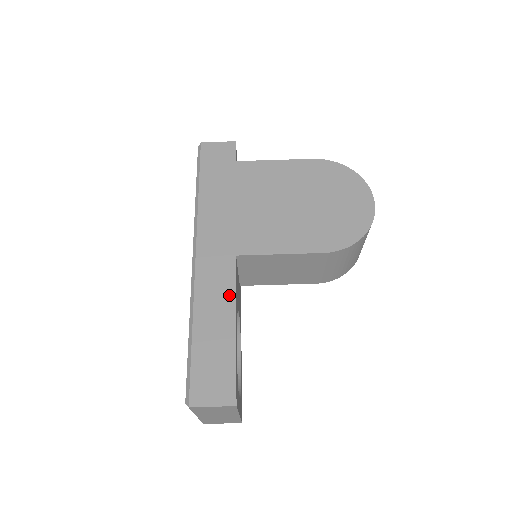
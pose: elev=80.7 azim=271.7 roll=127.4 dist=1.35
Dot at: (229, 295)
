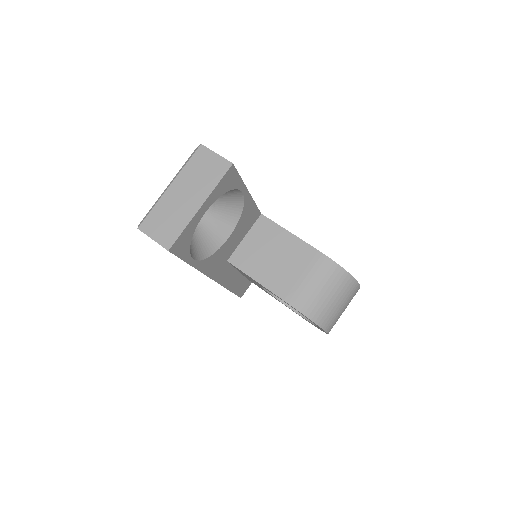
Dot at: occluded
